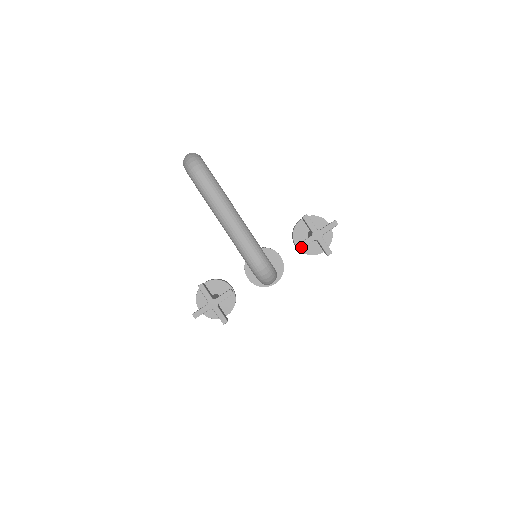
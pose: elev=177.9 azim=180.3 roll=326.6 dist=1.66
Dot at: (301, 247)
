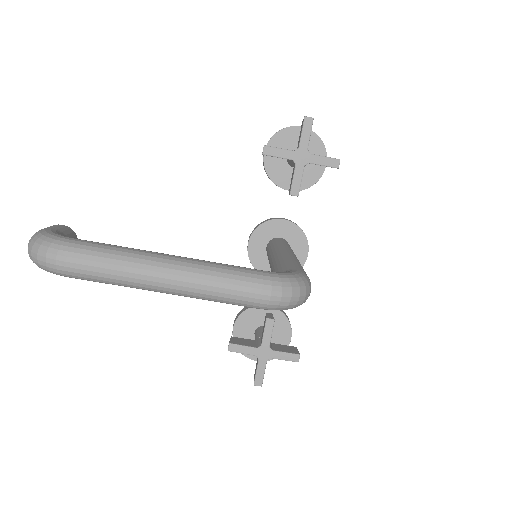
Dot at: (297, 191)
